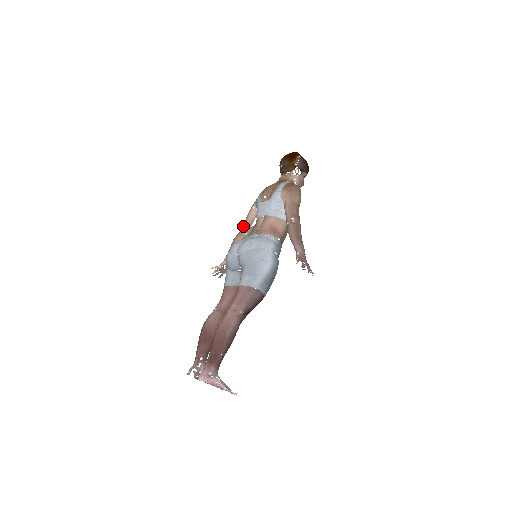
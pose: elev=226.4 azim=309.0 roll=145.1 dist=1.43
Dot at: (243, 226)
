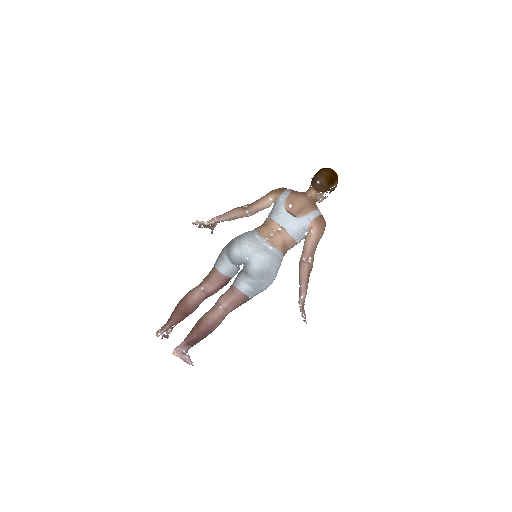
Dot at: (251, 208)
